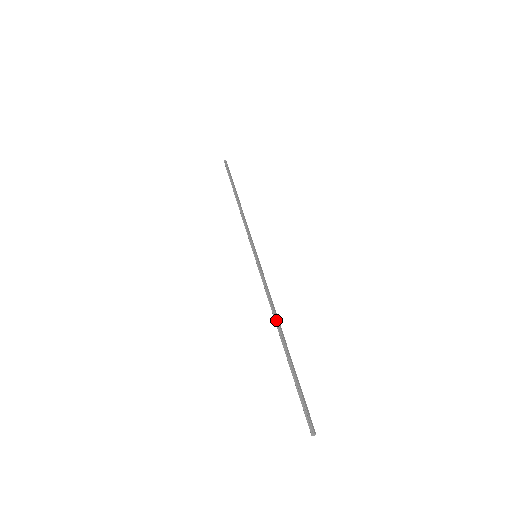
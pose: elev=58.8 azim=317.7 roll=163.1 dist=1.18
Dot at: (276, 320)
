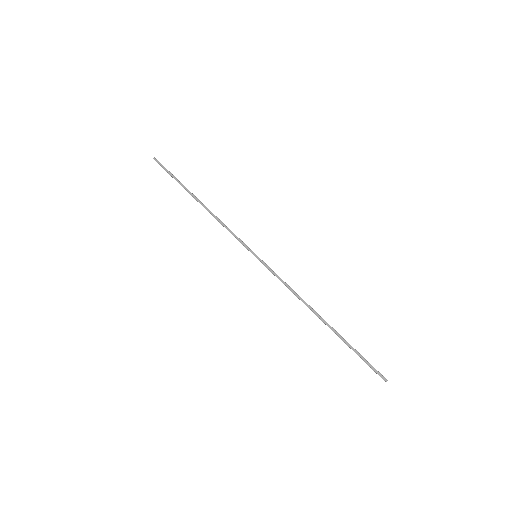
Dot at: occluded
